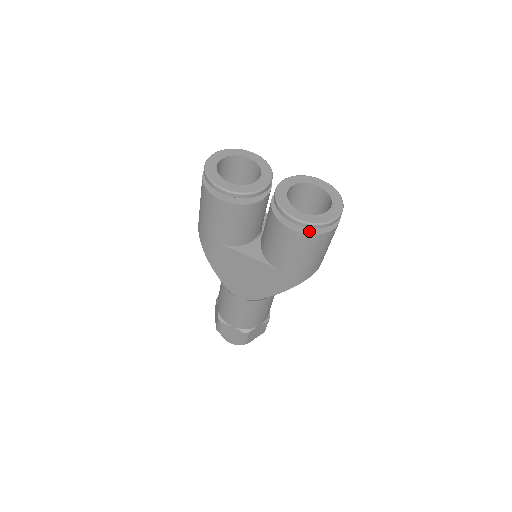
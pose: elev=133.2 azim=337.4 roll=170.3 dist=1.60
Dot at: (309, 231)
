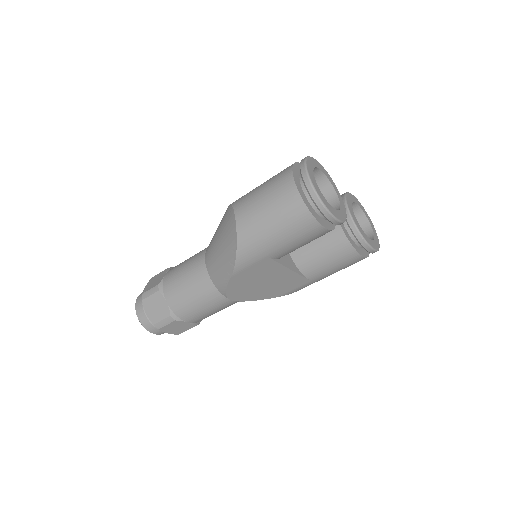
Dot at: (365, 254)
